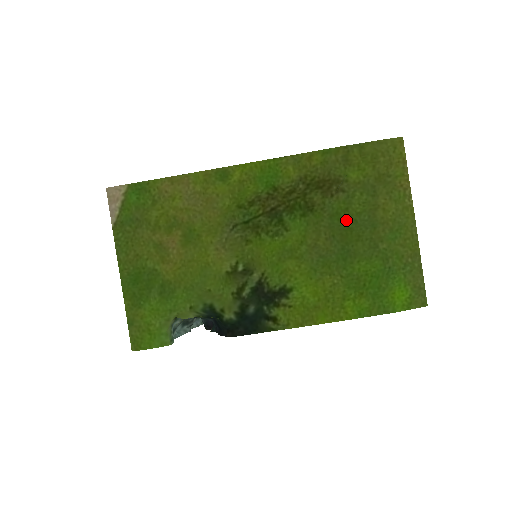
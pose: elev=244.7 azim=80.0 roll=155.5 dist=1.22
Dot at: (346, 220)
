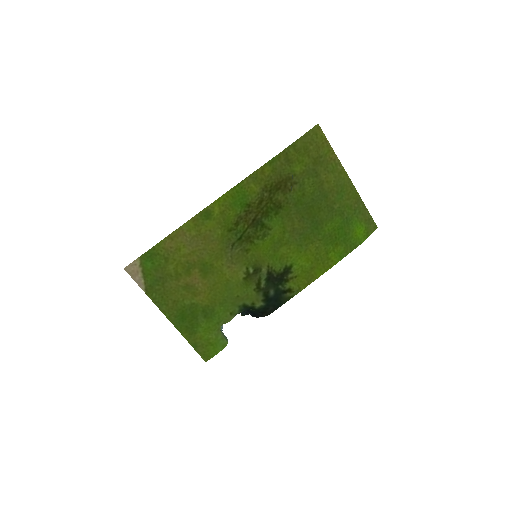
Dot at: (306, 202)
